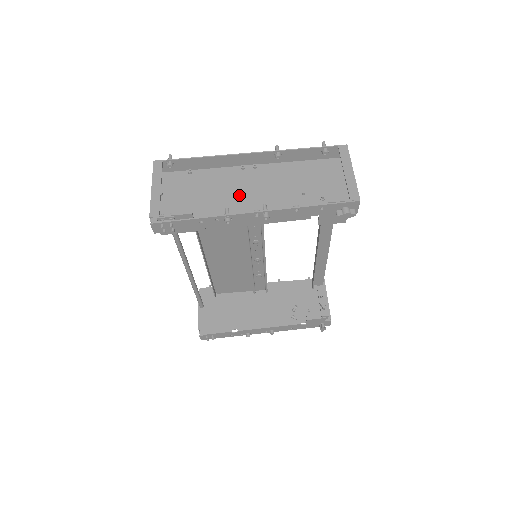
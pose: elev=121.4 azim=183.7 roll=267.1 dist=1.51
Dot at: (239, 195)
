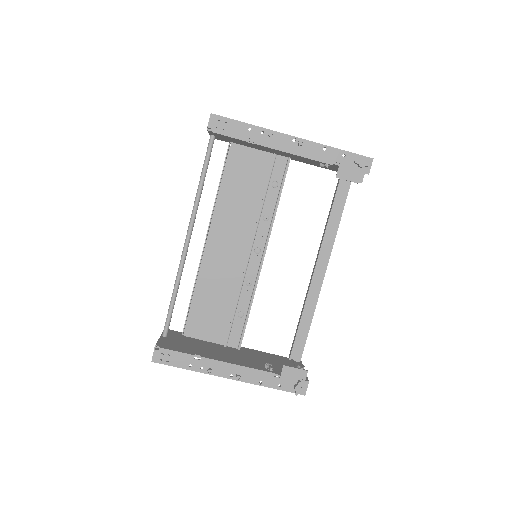
Dot at: occluded
